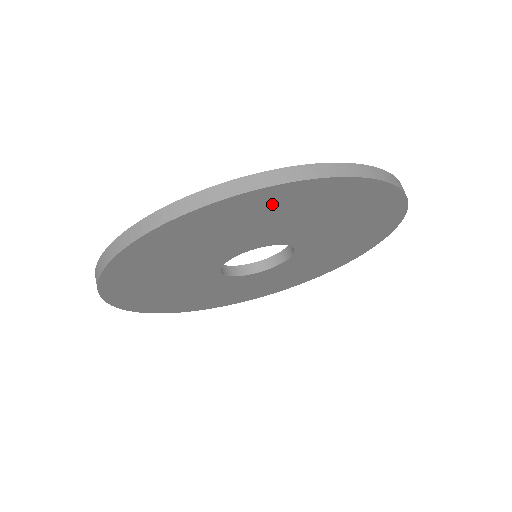
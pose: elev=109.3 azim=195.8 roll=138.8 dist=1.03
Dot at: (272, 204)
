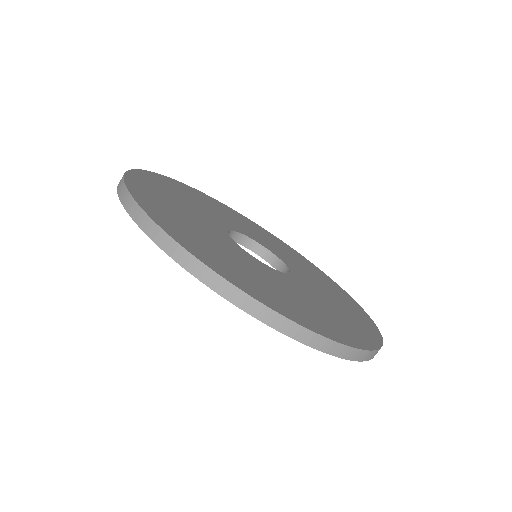
Dot at: occluded
